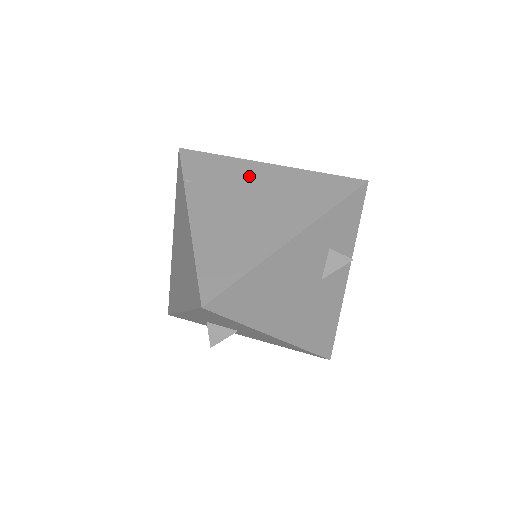
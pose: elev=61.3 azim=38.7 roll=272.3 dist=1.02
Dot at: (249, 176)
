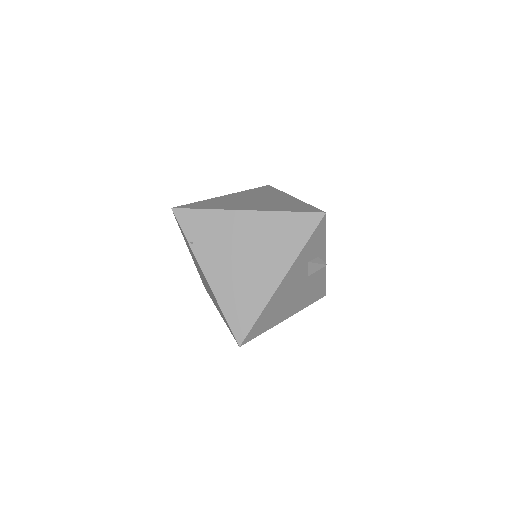
Dot at: (235, 228)
